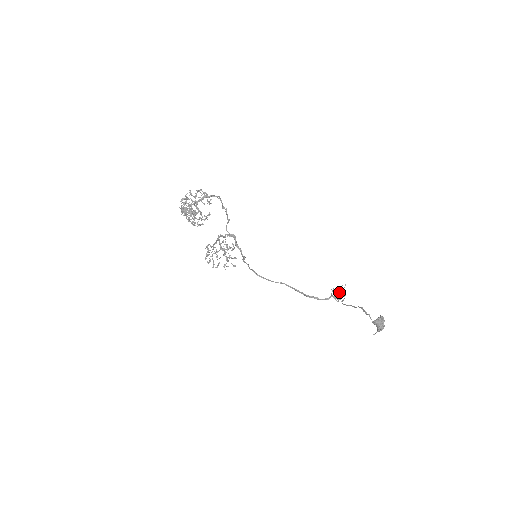
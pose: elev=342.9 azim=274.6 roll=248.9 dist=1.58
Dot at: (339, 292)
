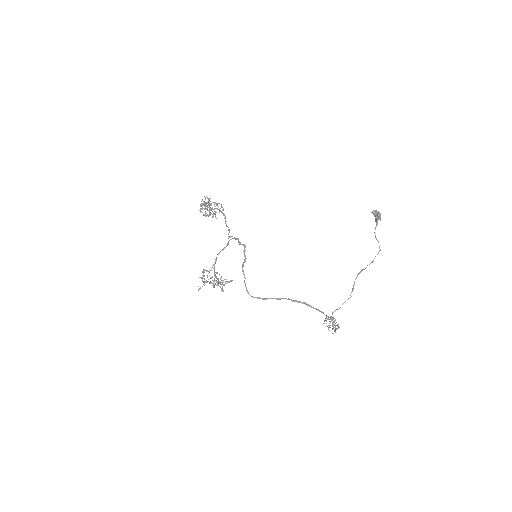
Dot at: occluded
